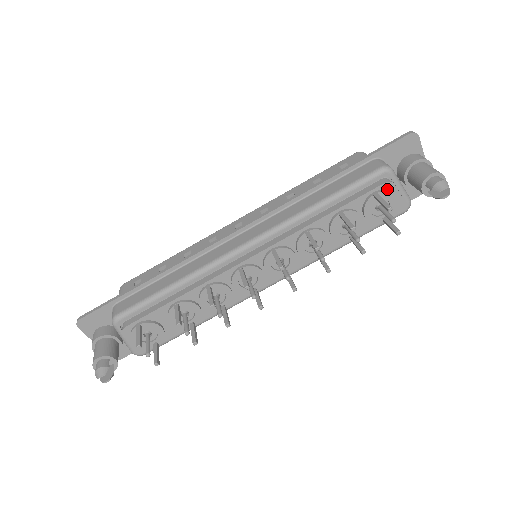
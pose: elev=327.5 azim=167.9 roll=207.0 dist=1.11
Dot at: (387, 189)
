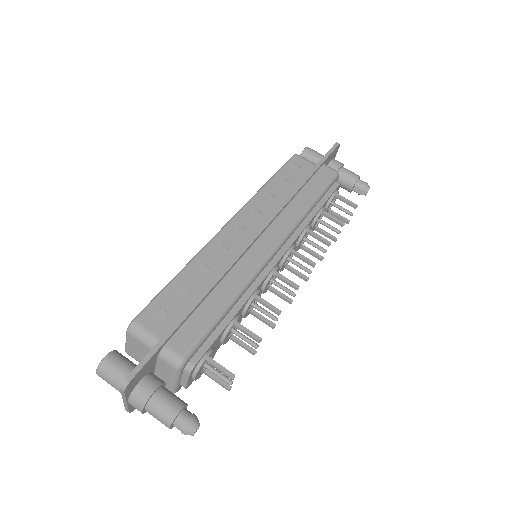
Dot at: (337, 189)
